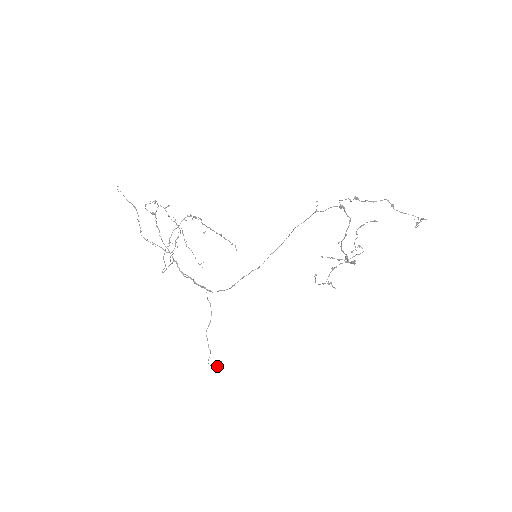
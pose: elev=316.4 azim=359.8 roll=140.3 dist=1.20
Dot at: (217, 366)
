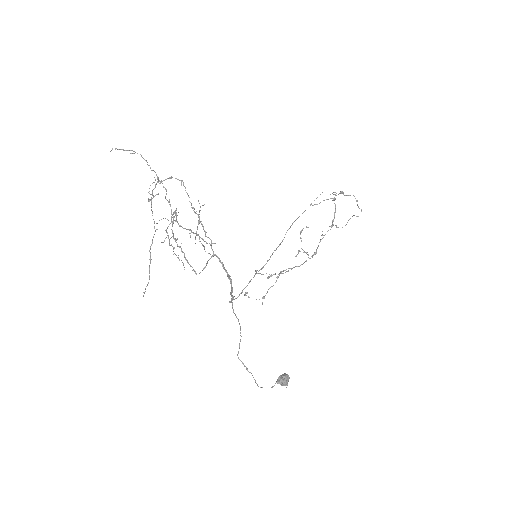
Dot at: (289, 378)
